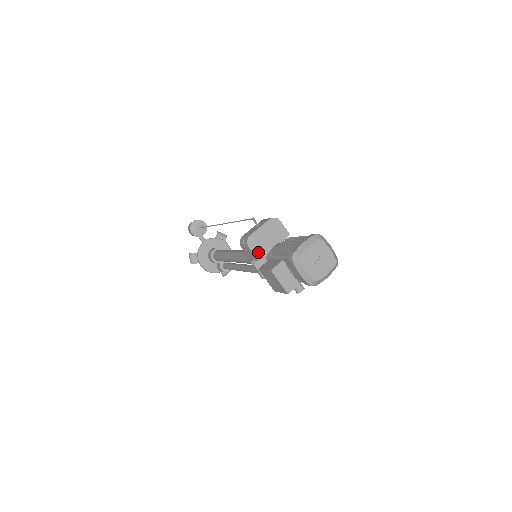
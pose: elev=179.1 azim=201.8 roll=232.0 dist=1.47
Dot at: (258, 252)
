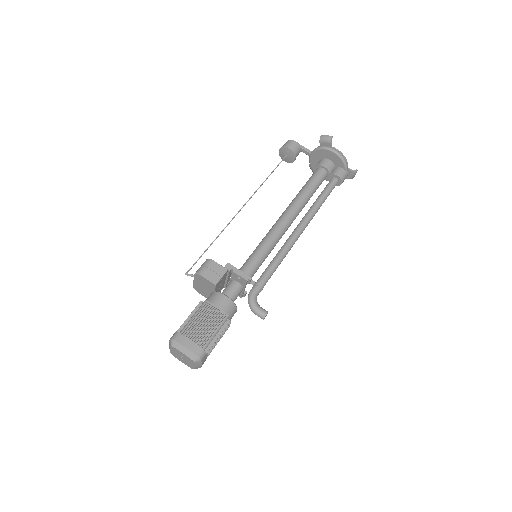
Dot at: (207, 296)
